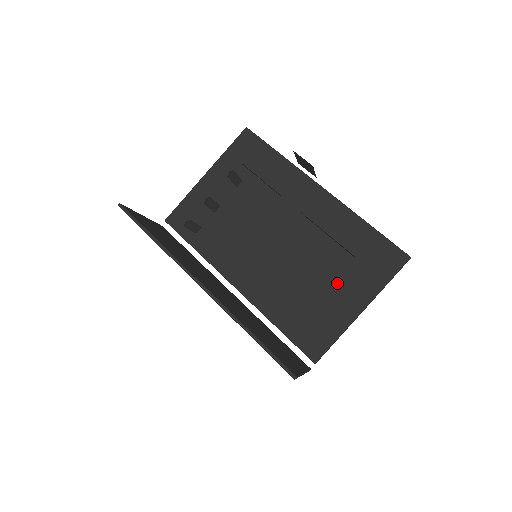
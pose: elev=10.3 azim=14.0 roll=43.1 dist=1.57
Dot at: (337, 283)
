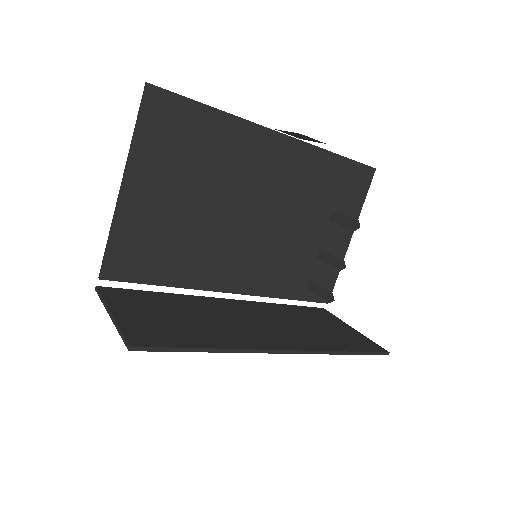
Dot at: (326, 228)
